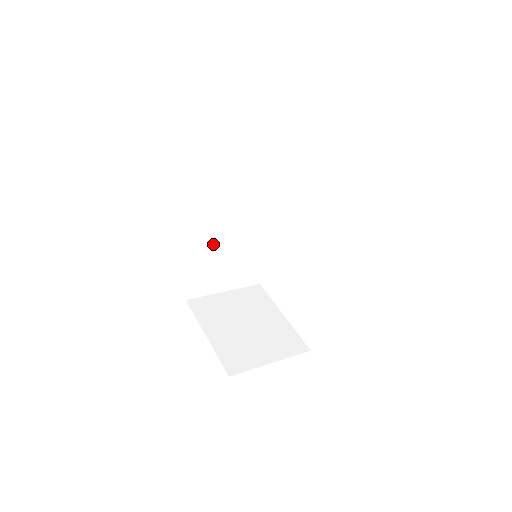
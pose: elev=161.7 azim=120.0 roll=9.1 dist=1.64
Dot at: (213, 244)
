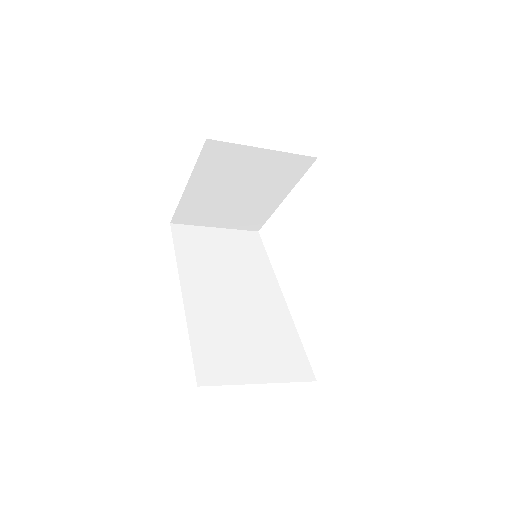
Dot at: (218, 315)
